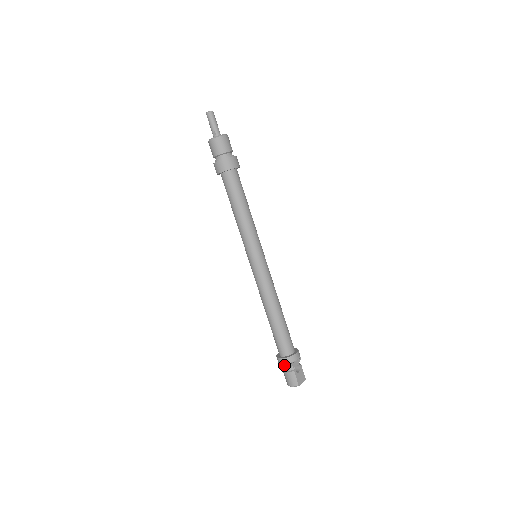
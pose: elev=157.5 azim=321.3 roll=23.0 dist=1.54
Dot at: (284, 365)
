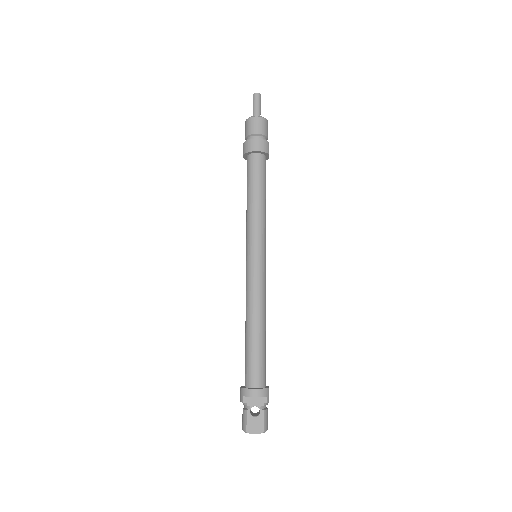
Dot at: (240, 397)
